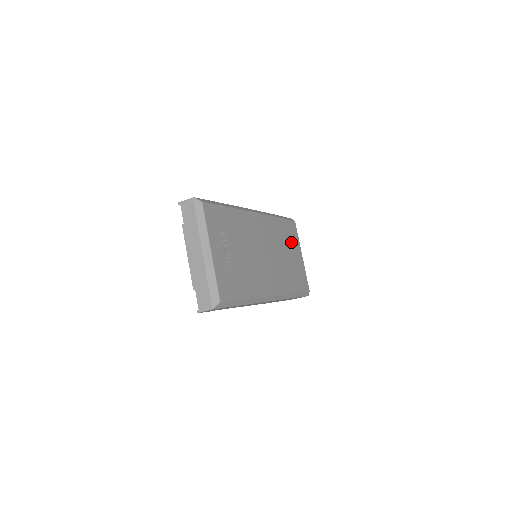
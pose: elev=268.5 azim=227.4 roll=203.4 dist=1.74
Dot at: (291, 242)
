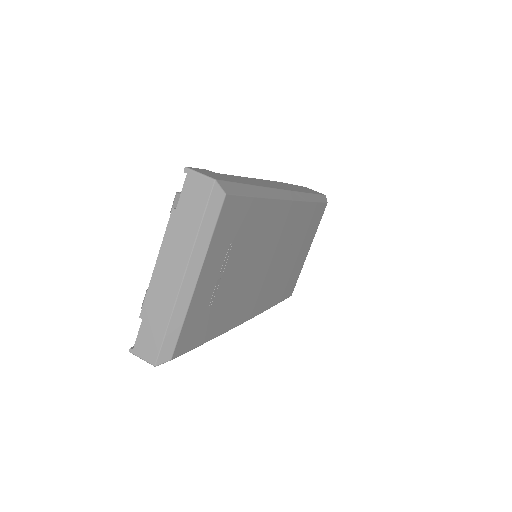
Dot at: (308, 235)
